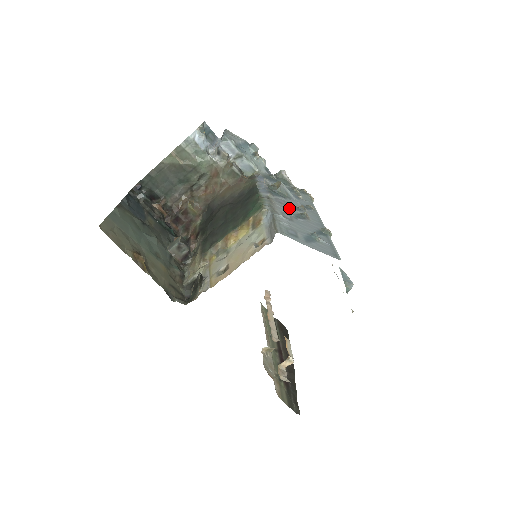
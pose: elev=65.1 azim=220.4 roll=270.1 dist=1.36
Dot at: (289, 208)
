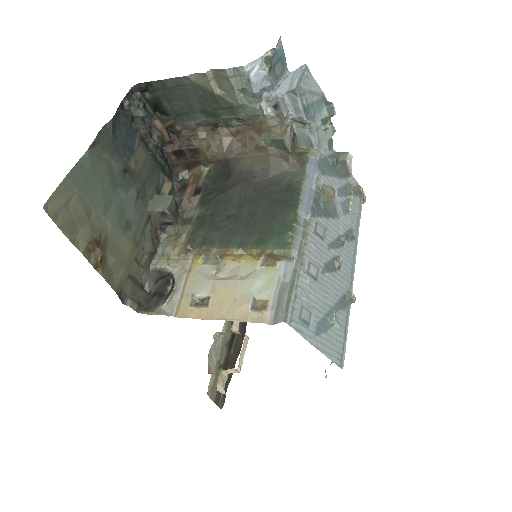
Dot at: (324, 245)
